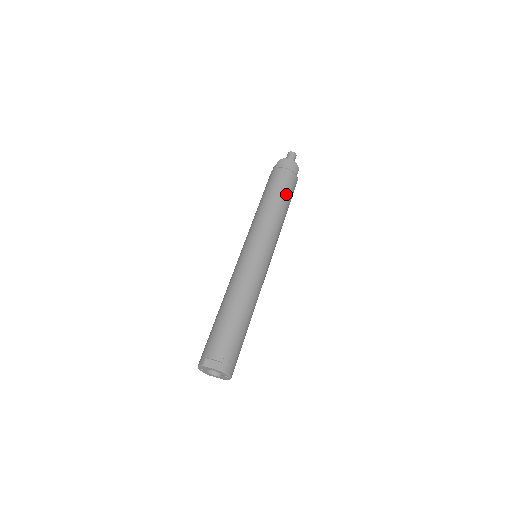
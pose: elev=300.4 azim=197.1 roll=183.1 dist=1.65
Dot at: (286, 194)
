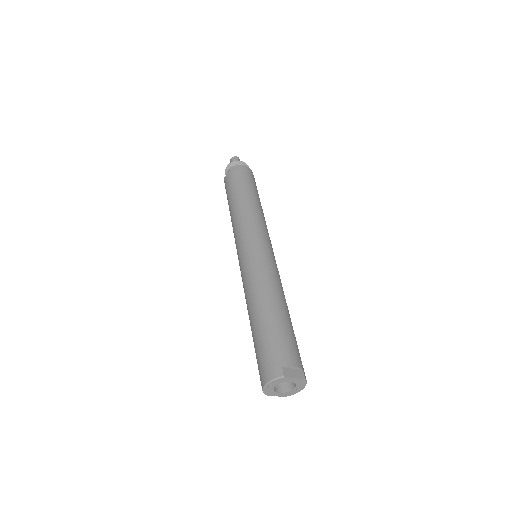
Dot at: (258, 195)
